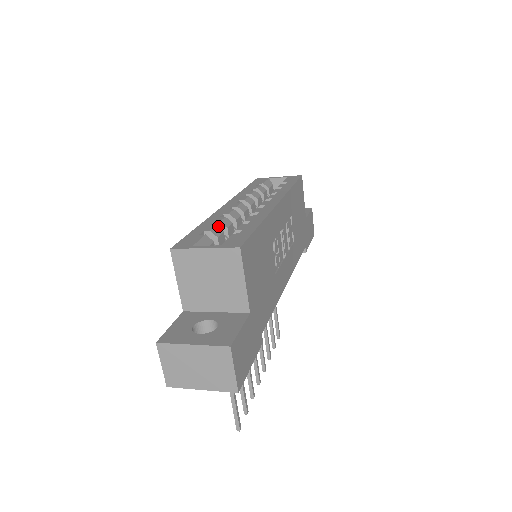
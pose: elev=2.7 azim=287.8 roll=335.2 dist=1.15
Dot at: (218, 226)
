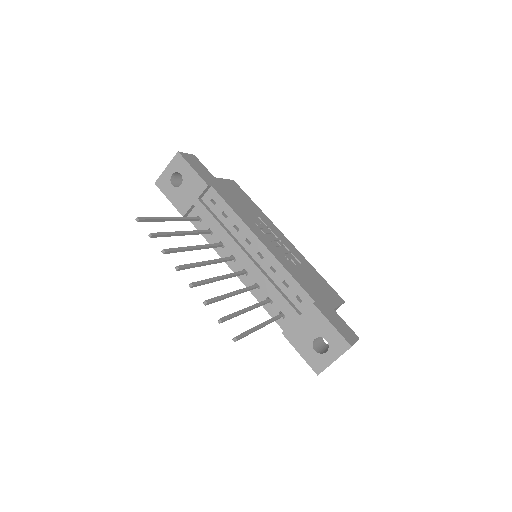
Dot at: occluded
